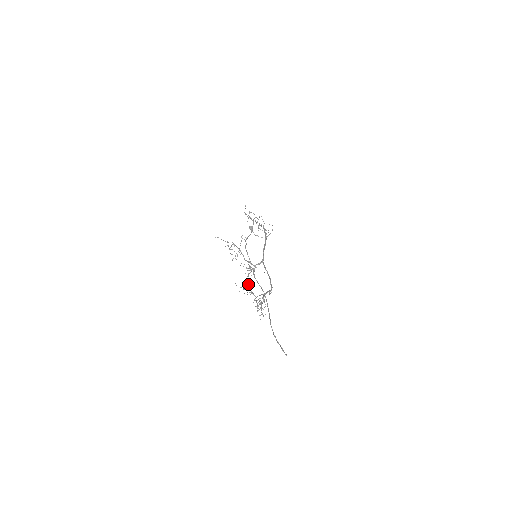
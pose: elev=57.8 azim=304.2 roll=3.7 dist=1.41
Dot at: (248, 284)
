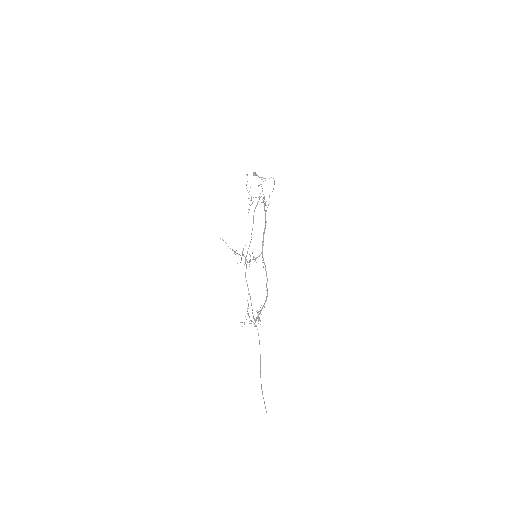
Dot at: (248, 314)
